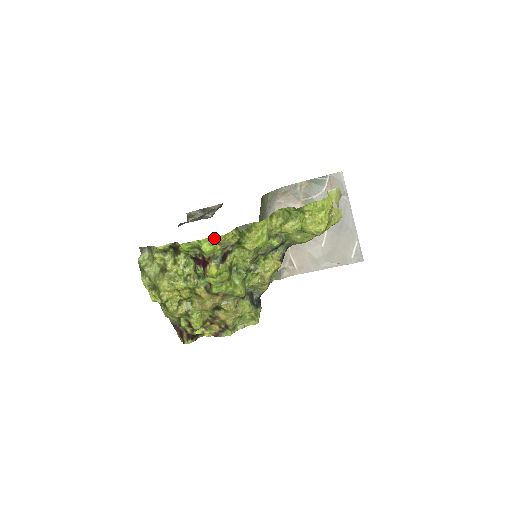
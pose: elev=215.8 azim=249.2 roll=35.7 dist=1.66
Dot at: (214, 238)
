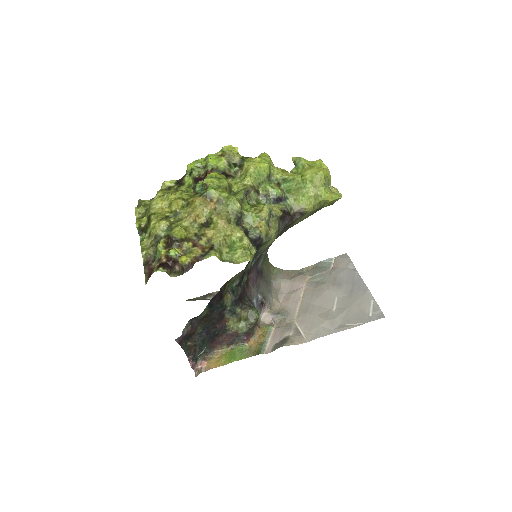
Dot at: (221, 149)
